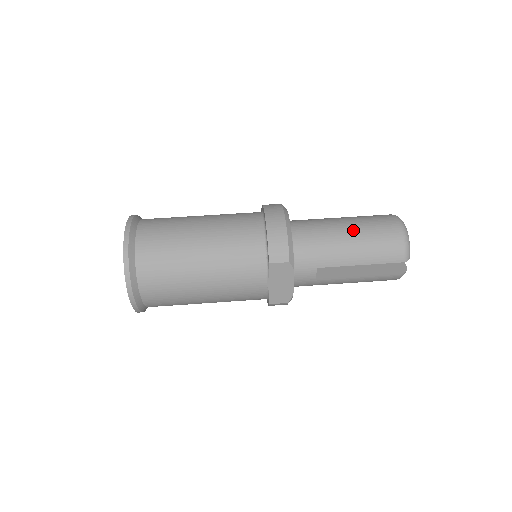
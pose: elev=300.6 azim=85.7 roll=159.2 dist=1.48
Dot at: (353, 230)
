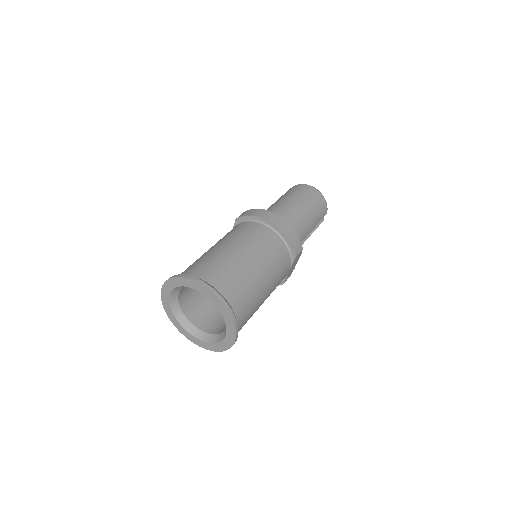
Dot at: (305, 207)
